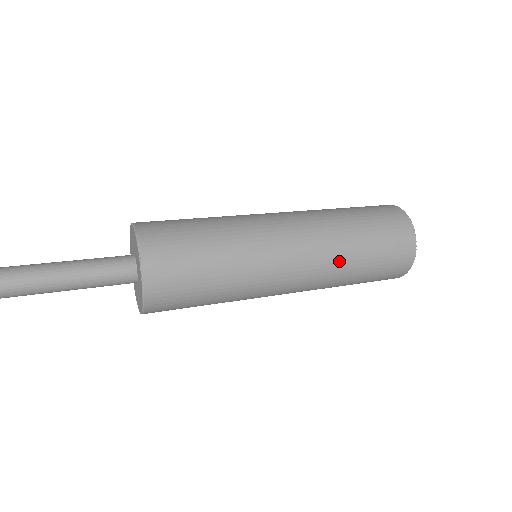
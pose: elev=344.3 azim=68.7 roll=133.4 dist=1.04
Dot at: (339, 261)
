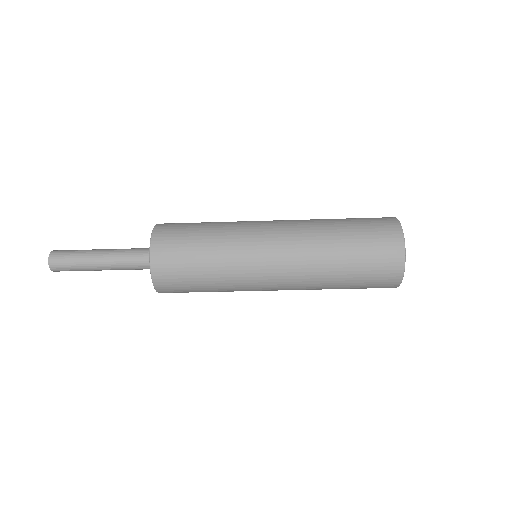
Dot at: (319, 263)
